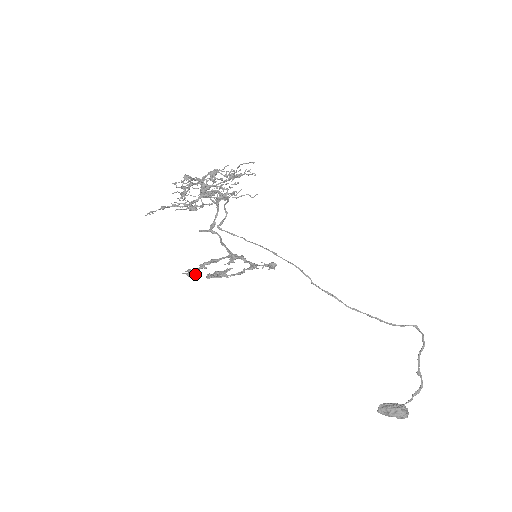
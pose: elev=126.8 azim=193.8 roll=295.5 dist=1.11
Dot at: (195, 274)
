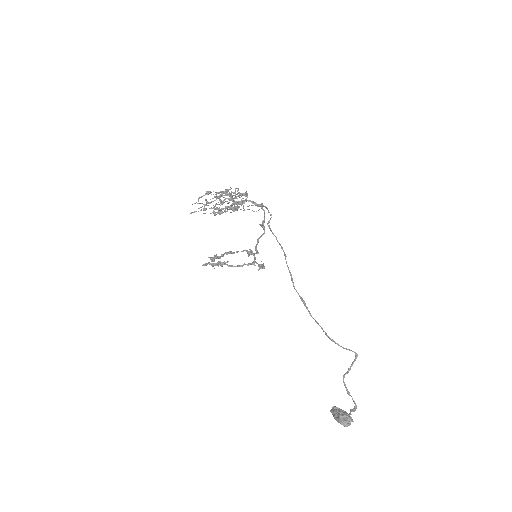
Dot at: (214, 259)
